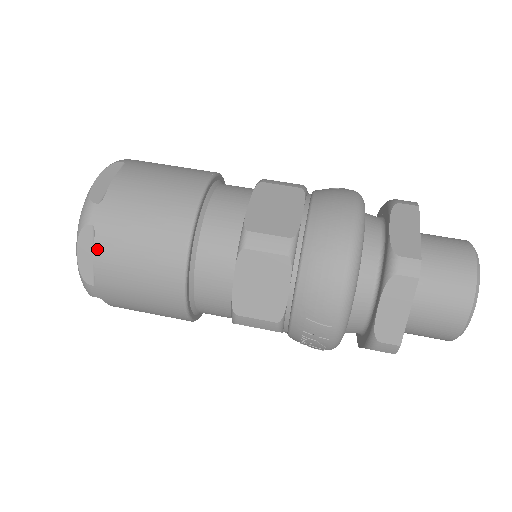
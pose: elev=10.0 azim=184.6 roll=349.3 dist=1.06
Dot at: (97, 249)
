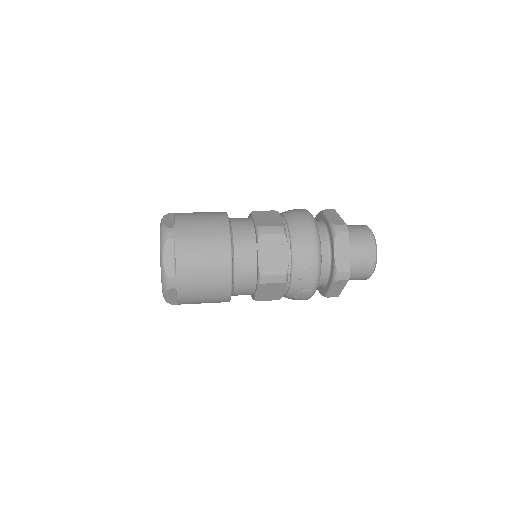
Dot at: (177, 251)
